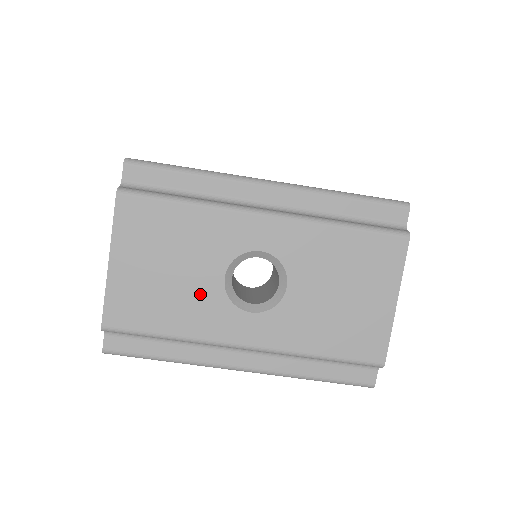
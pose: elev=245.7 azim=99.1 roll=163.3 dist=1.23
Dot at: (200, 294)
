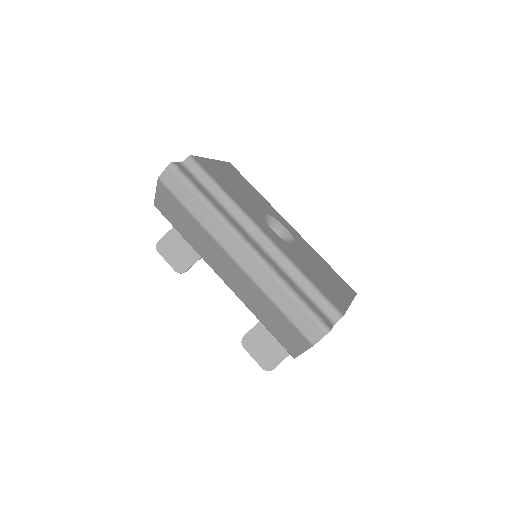
Dot at: (249, 203)
